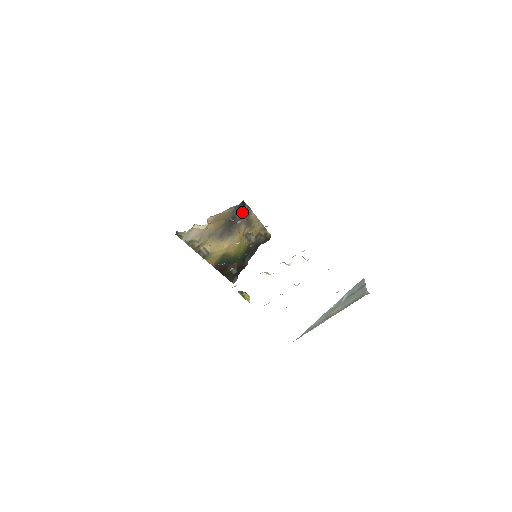
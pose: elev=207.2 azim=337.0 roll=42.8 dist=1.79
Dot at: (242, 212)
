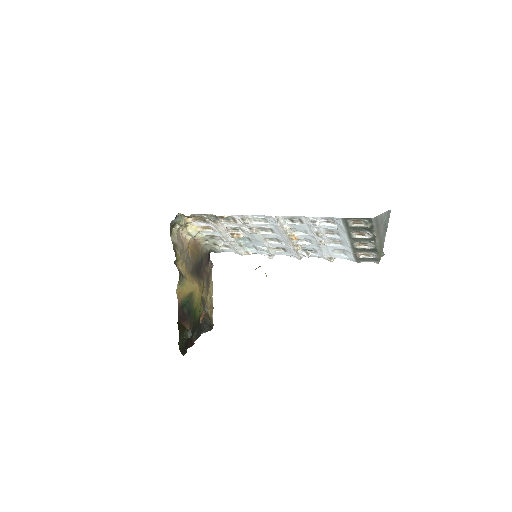
Dot at: (206, 266)
